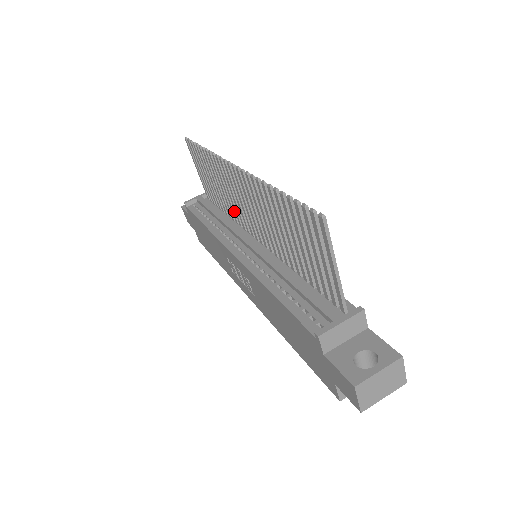
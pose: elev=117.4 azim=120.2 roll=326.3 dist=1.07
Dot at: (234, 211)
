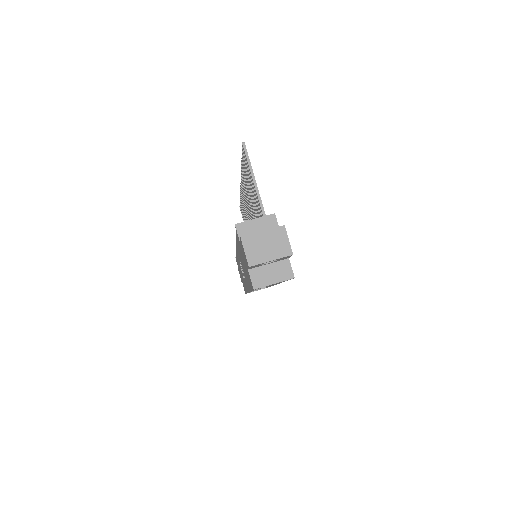
Dot at: occluded
